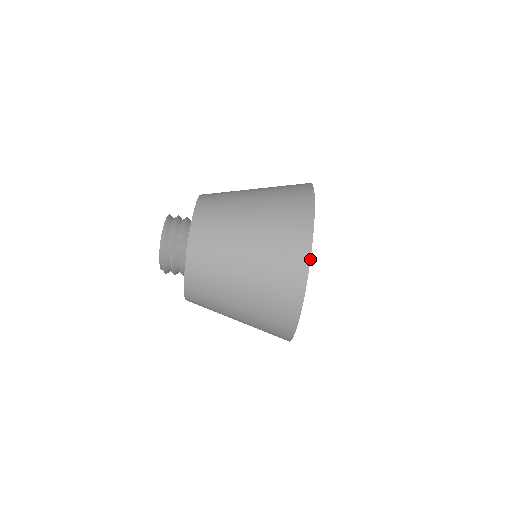
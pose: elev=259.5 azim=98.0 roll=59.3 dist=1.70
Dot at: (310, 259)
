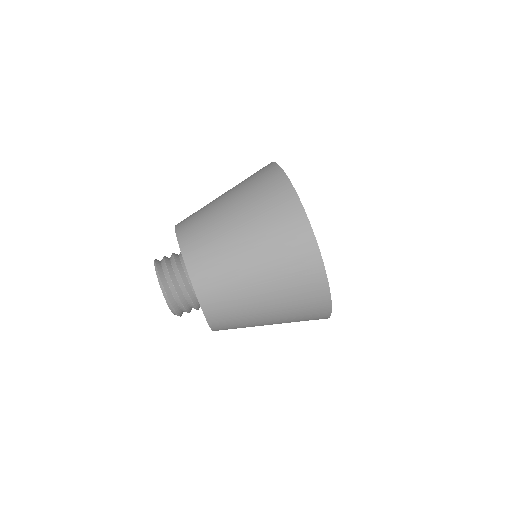
Dot at: (316, 242)
